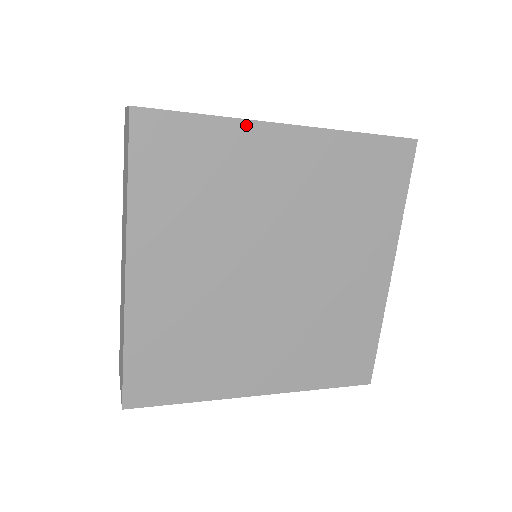
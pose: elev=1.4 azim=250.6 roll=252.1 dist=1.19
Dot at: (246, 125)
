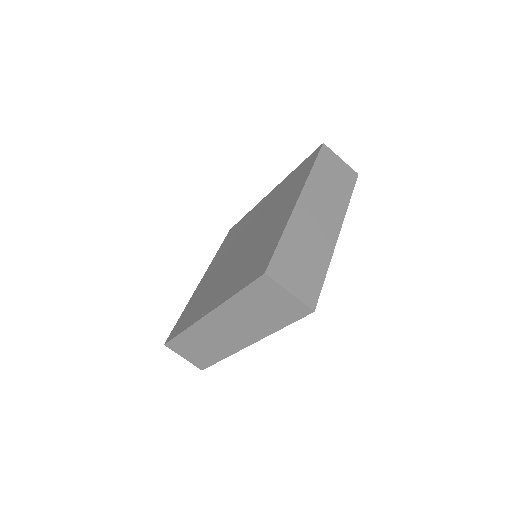
Dot at: (331, 255)
